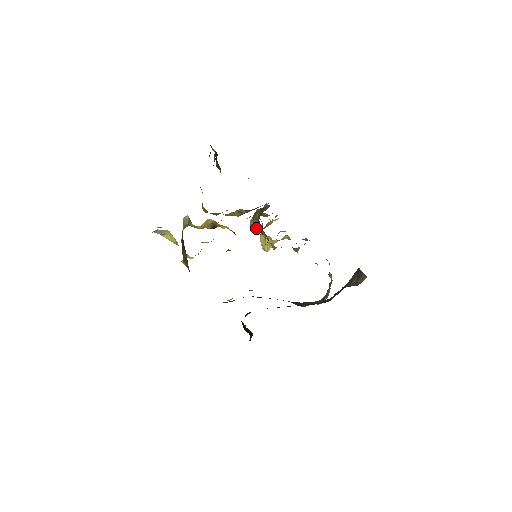
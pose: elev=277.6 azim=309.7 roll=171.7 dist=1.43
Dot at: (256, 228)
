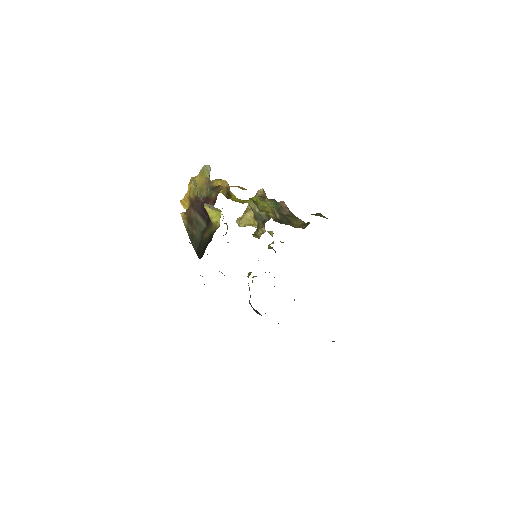
Dot at: (255, 211)
